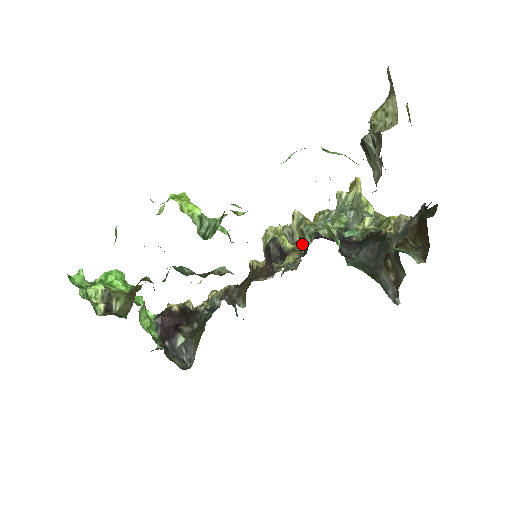
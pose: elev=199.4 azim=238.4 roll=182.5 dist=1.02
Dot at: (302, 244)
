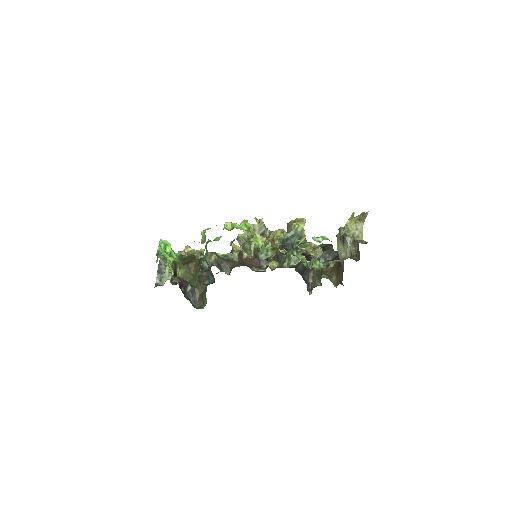
Dot at: occluded
